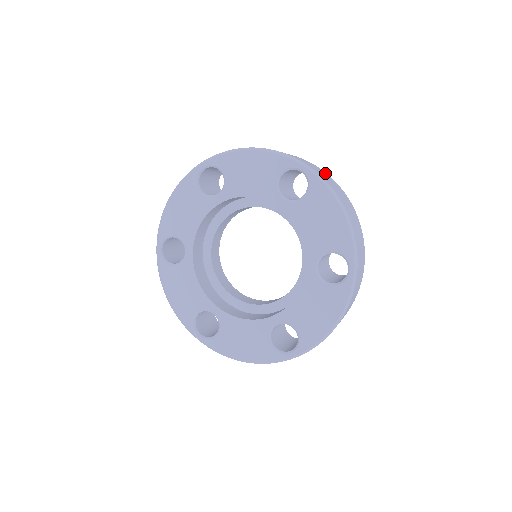
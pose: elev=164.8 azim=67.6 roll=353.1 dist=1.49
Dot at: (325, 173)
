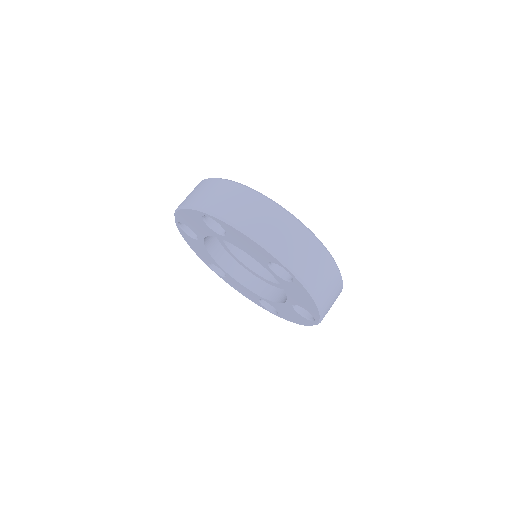
Dot at: (235, 189)
